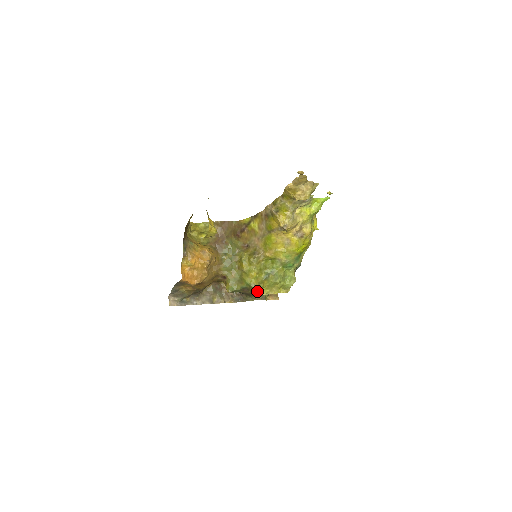
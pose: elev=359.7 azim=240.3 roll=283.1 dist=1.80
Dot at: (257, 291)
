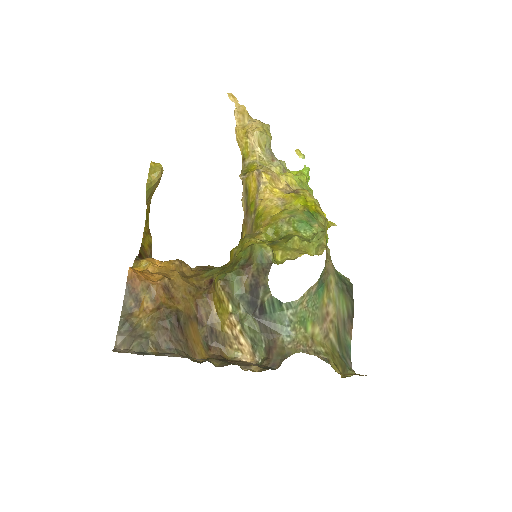
Dot at: (261, 246)
